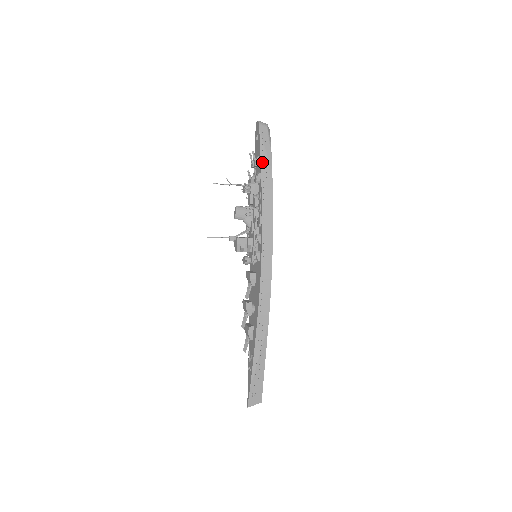
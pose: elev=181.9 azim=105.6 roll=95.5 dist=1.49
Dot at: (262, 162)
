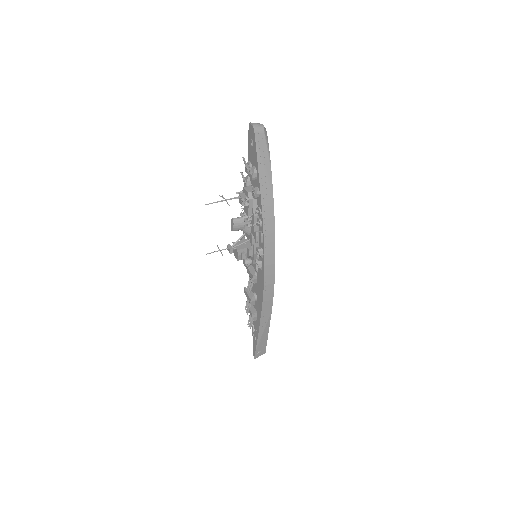
Dot at: (261, 177)
